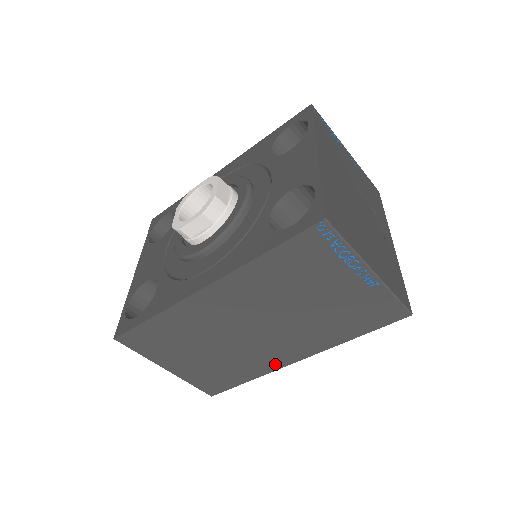
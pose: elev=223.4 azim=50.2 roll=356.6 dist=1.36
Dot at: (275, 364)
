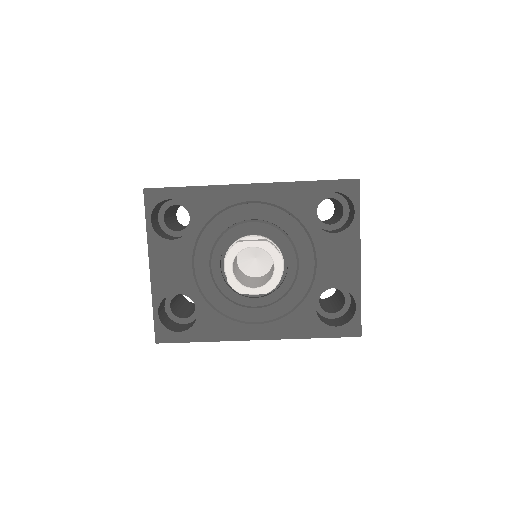
Dot at: occluded
